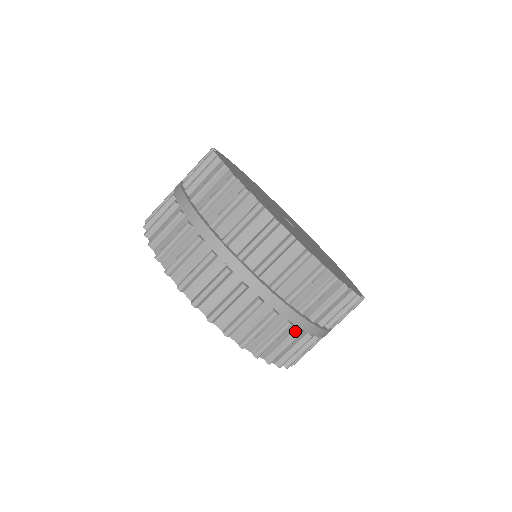
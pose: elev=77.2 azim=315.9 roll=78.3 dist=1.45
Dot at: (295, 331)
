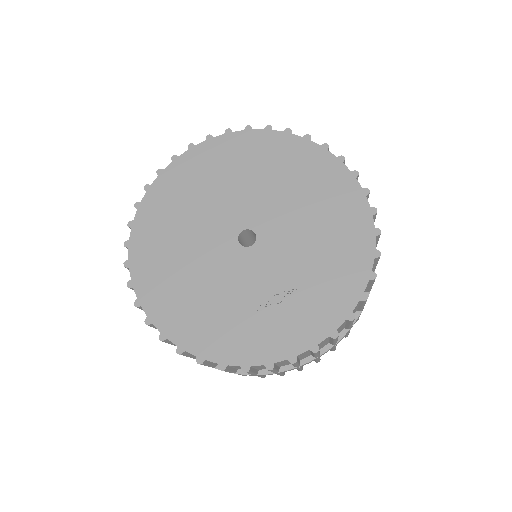
Dot at: occluded
